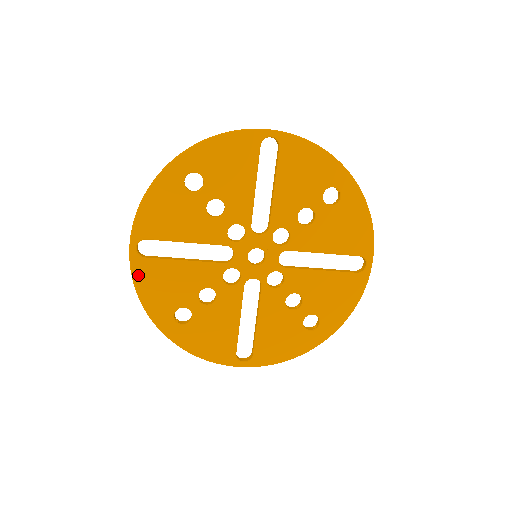
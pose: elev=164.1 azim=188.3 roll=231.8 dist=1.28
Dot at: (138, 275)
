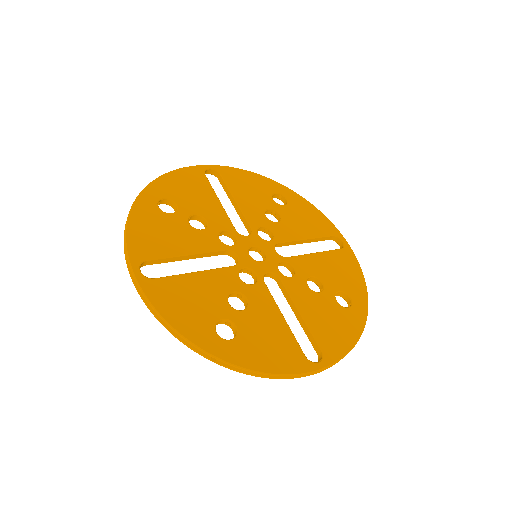
Dot at: (155, 298)
